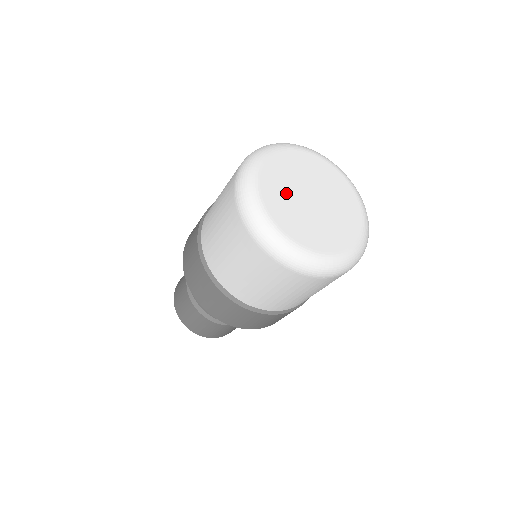
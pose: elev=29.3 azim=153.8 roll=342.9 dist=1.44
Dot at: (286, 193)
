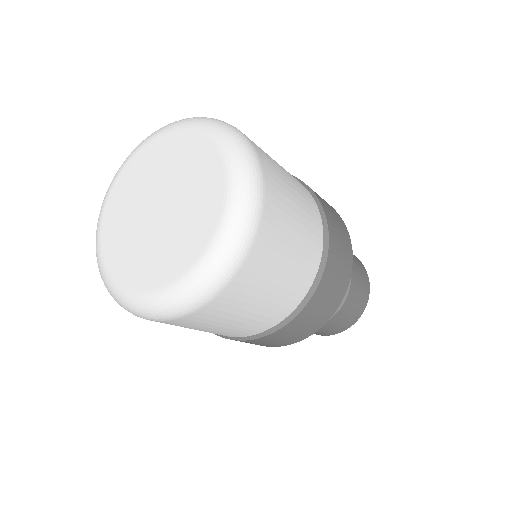
Dot at: (136, 190)
